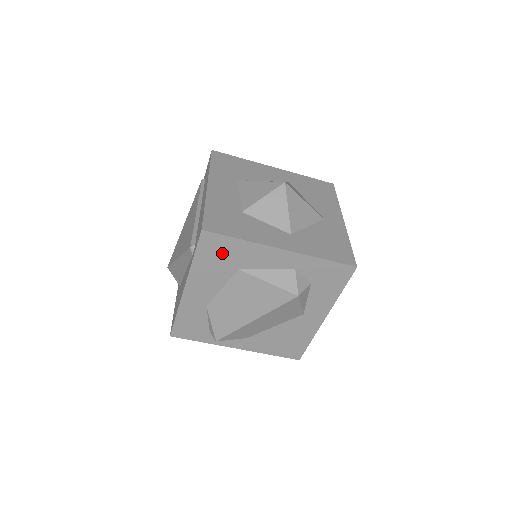
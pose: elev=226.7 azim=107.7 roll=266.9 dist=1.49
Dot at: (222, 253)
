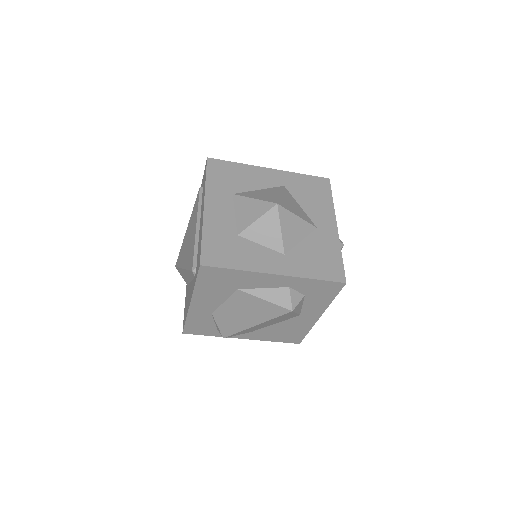
Dot at: (221, 279)
